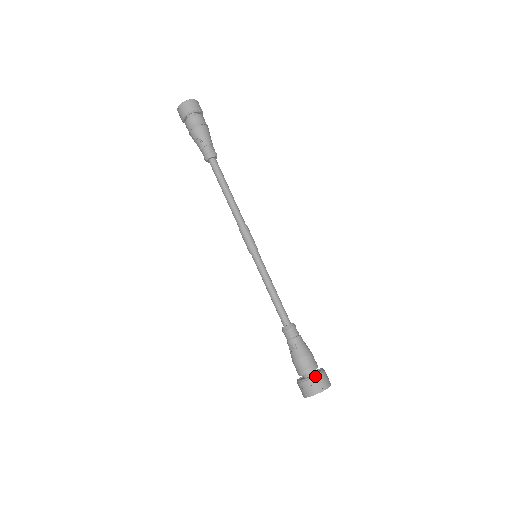
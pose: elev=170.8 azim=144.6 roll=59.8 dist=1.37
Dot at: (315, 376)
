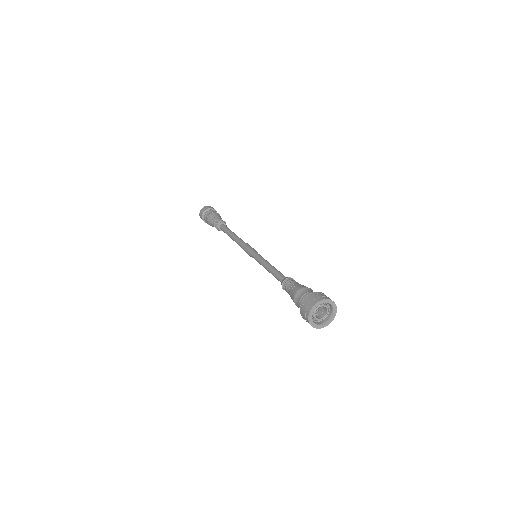
Dot at: (314, 292)
